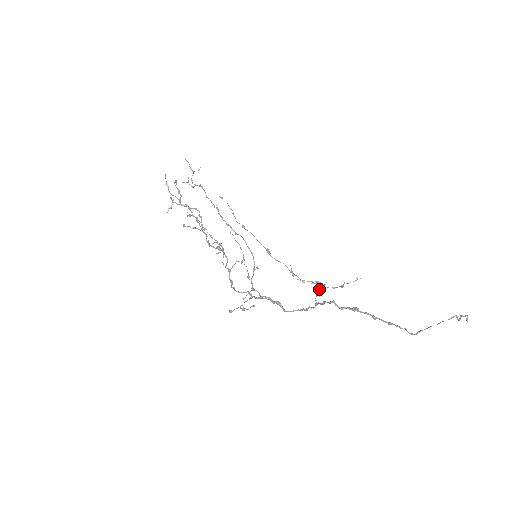
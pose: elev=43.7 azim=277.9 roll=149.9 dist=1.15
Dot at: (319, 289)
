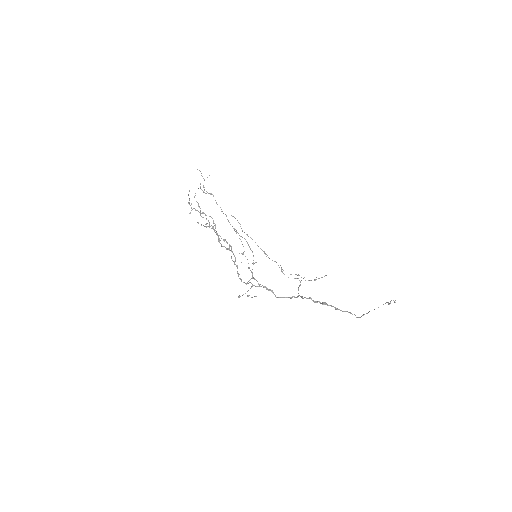
Dot at: occluded
